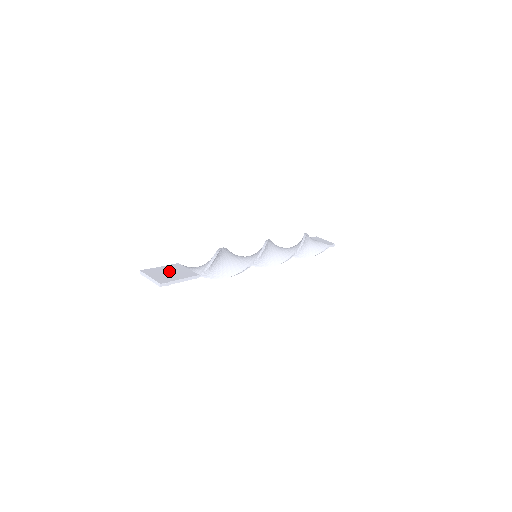
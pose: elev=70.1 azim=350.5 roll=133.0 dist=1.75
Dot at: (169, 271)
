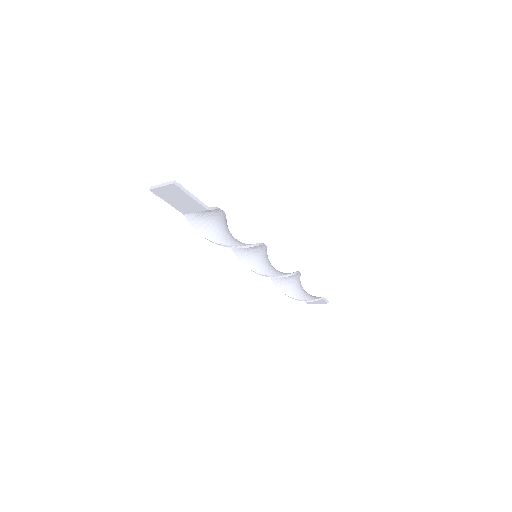
Dot at: occluded
